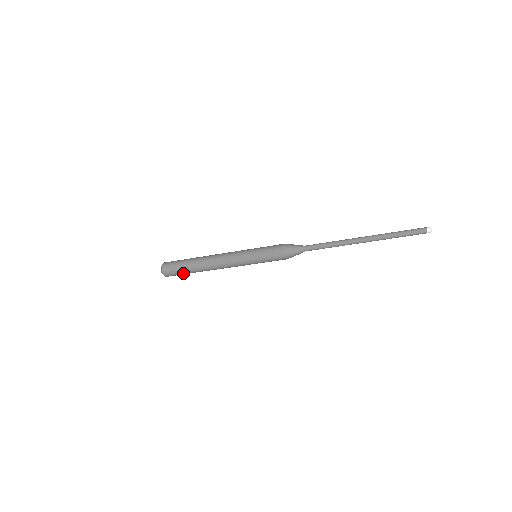
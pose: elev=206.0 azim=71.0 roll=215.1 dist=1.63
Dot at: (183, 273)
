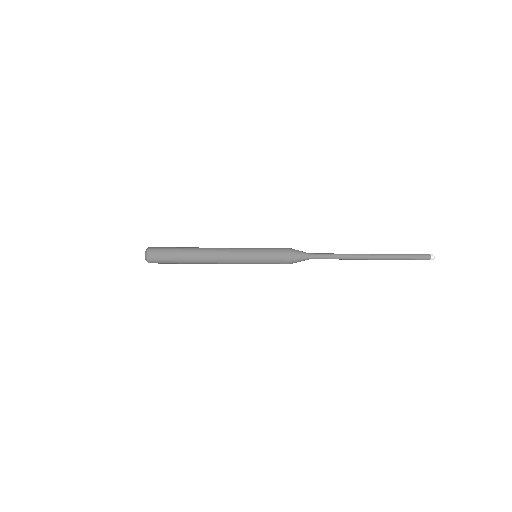
Dot at: (172, 263)
